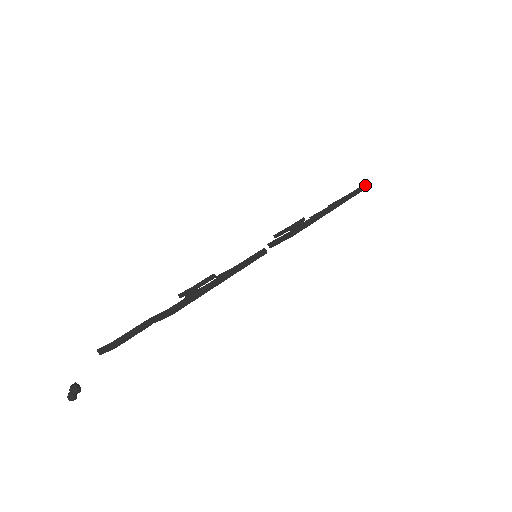
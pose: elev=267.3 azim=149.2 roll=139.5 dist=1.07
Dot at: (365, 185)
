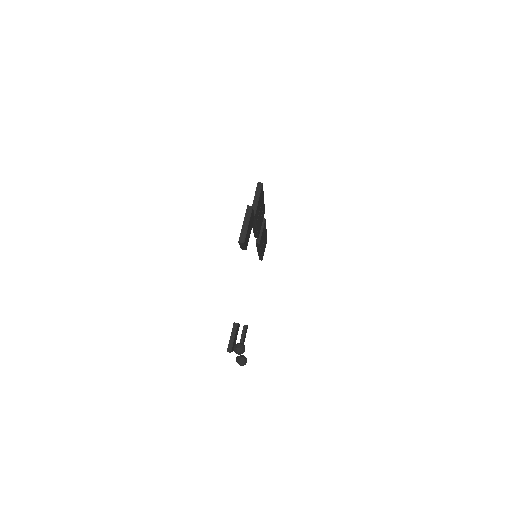
Dot at: occluded
